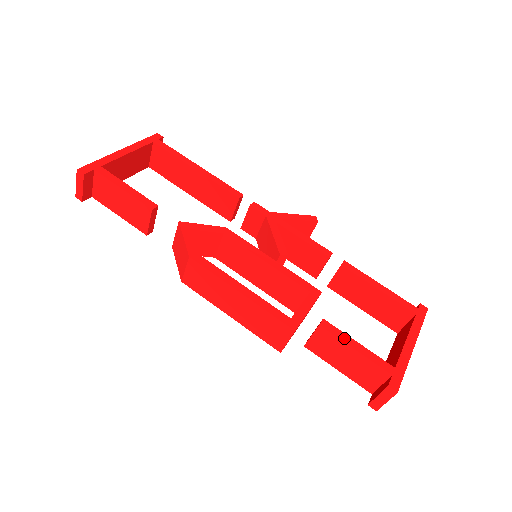
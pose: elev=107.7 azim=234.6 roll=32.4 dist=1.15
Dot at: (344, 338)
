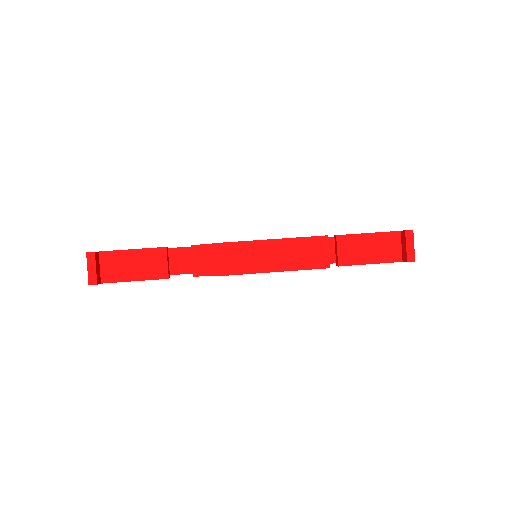
Dot at: (356, 234)
